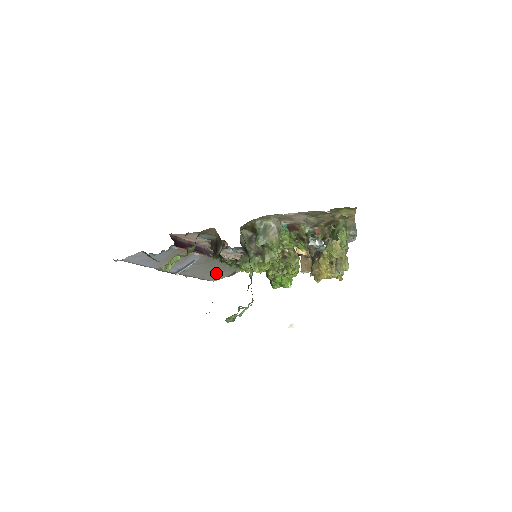
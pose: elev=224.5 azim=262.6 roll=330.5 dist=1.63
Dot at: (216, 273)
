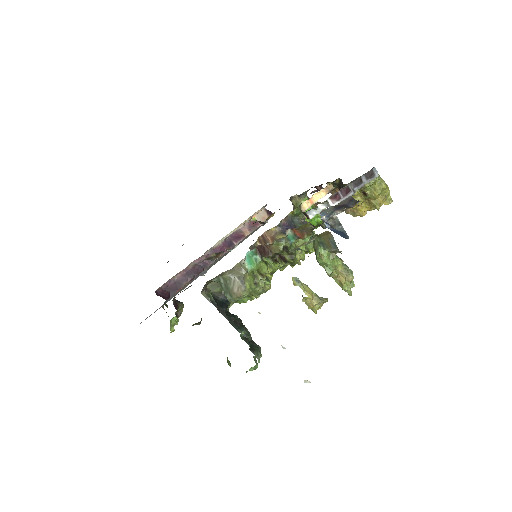
Dot at: (244, 239)
